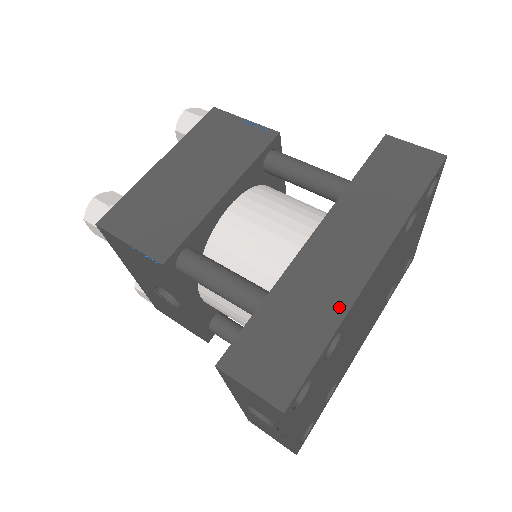
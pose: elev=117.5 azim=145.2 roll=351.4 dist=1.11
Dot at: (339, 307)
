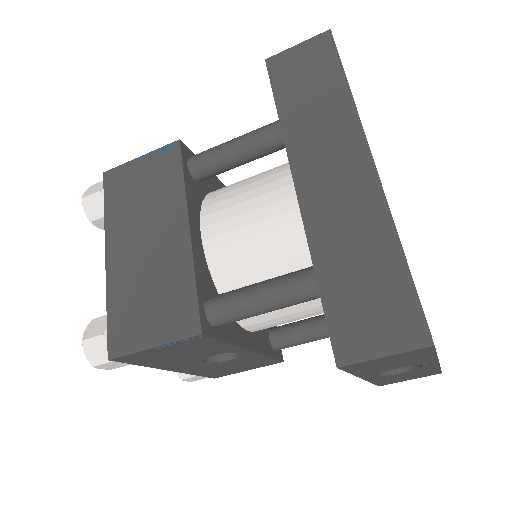
Dot at: (381, 221)
